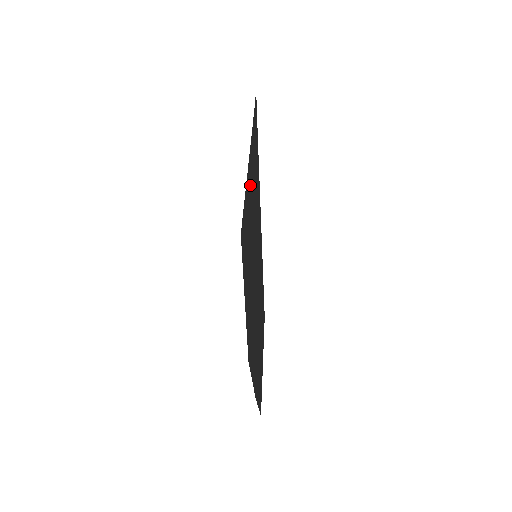
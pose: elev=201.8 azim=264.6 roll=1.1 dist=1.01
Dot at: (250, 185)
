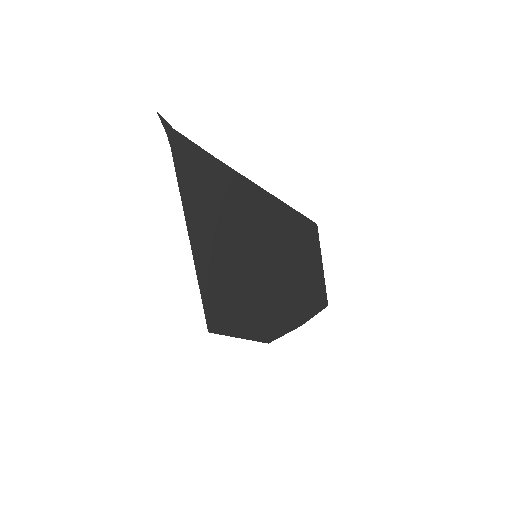
Dot at: (208, 255)
